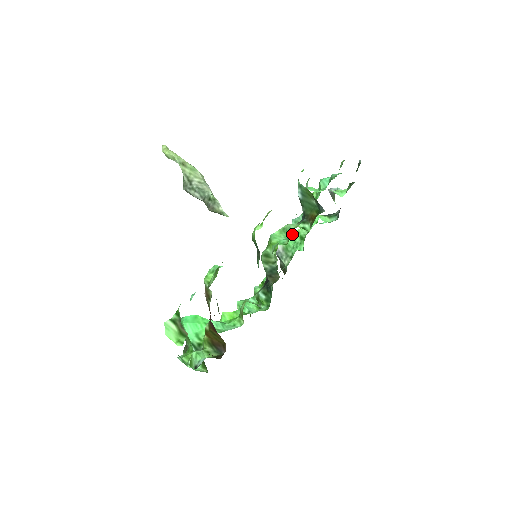
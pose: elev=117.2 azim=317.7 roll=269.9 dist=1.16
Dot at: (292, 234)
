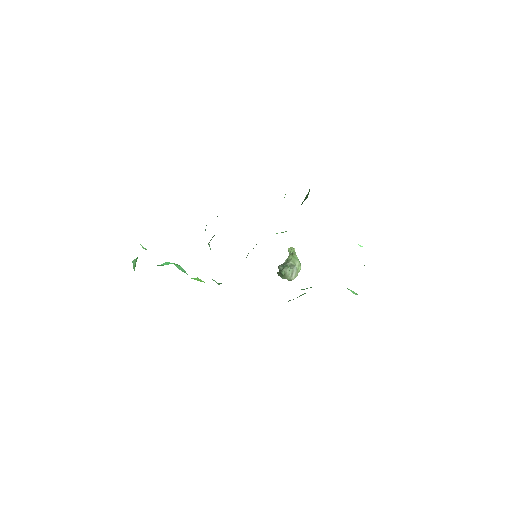
Dot at: occluded
